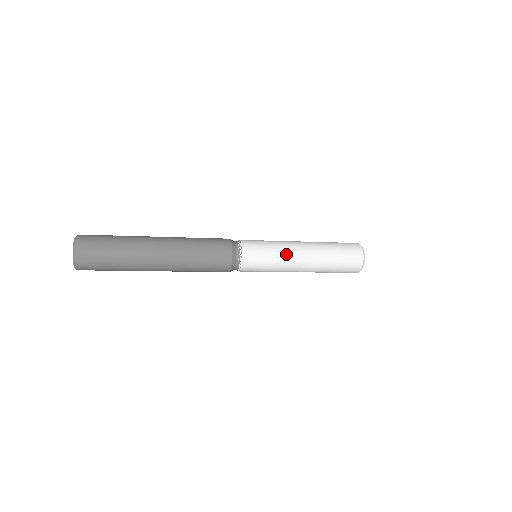
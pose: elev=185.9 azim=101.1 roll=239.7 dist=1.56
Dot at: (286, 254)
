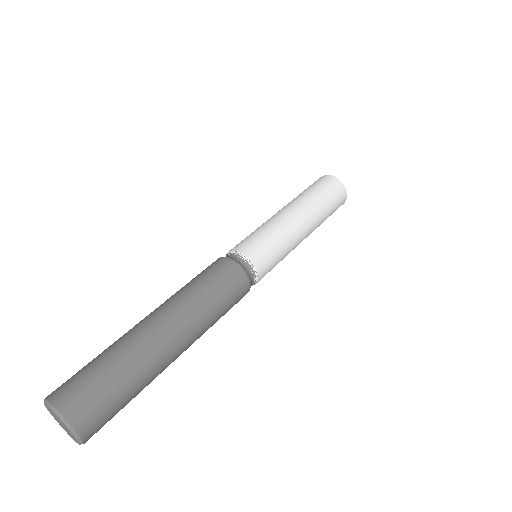
Dot at: occluded
